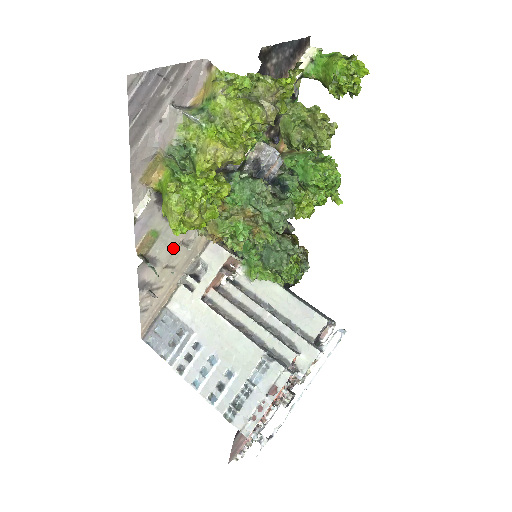
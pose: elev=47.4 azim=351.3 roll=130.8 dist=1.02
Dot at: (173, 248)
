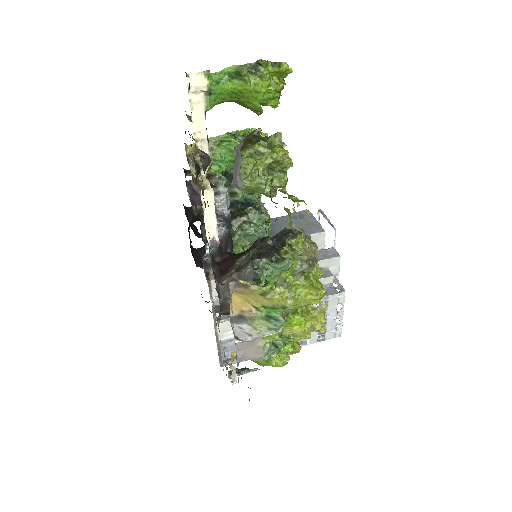
Dot at: occluded
